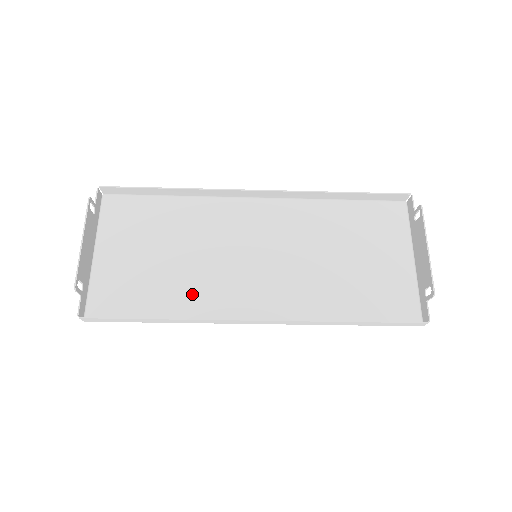
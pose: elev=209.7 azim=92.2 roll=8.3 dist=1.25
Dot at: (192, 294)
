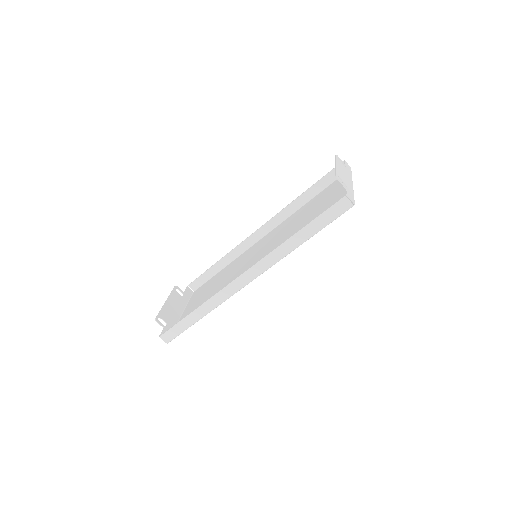
Dot at: occluded
